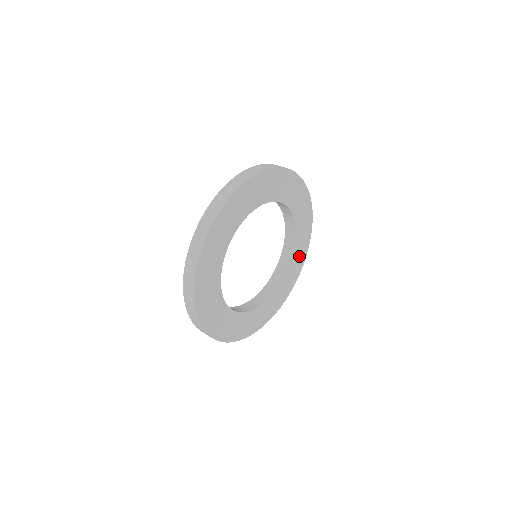
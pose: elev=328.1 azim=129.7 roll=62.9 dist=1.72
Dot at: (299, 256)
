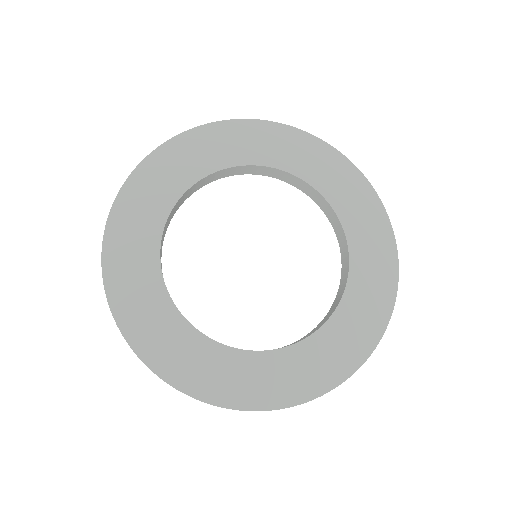
Dot at: (326, 360)
